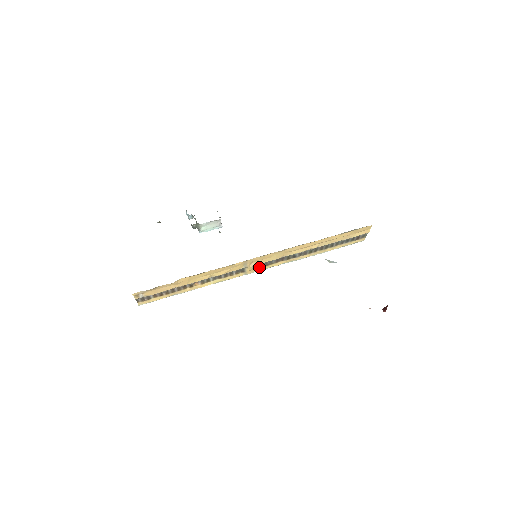
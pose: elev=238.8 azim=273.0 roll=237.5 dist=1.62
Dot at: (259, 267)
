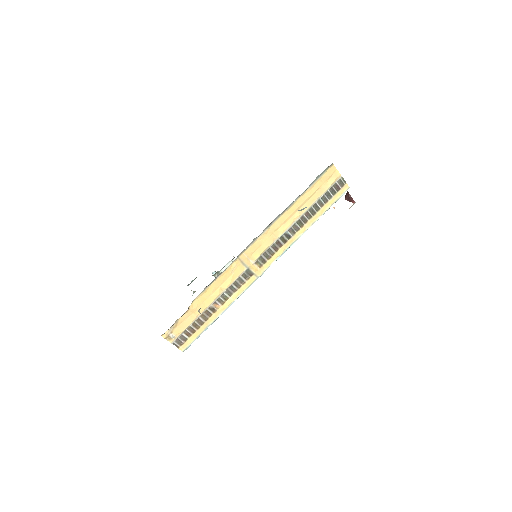
Dot at: (264, 263)
